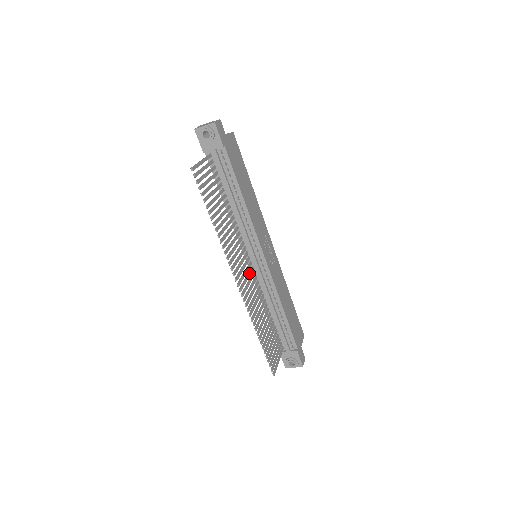
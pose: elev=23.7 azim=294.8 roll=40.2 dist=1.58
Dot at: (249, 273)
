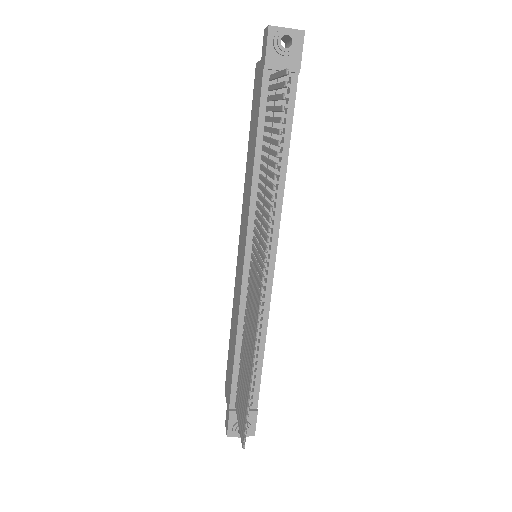
Dot at: (254, 277)
